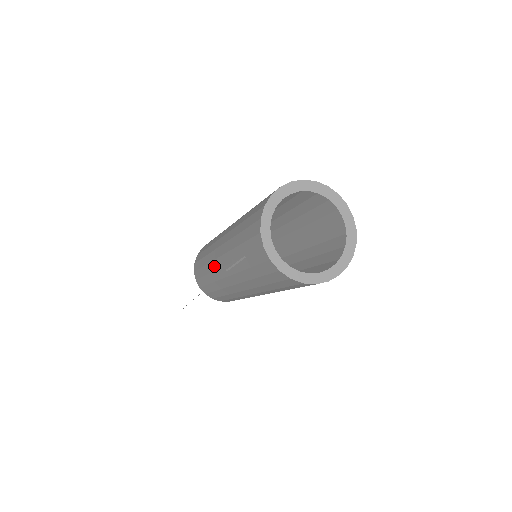
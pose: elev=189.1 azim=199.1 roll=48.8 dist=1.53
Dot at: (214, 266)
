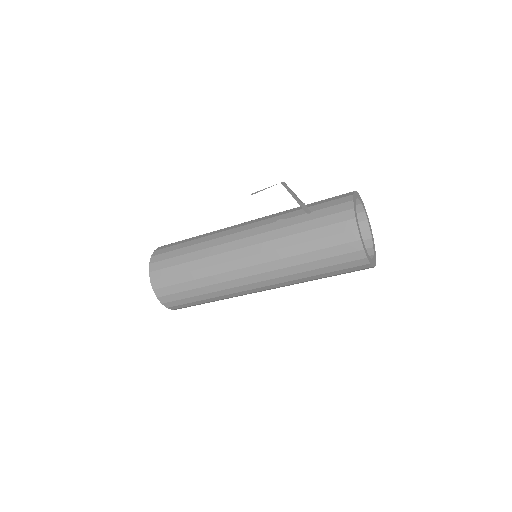
Dot at: (225, 233)
